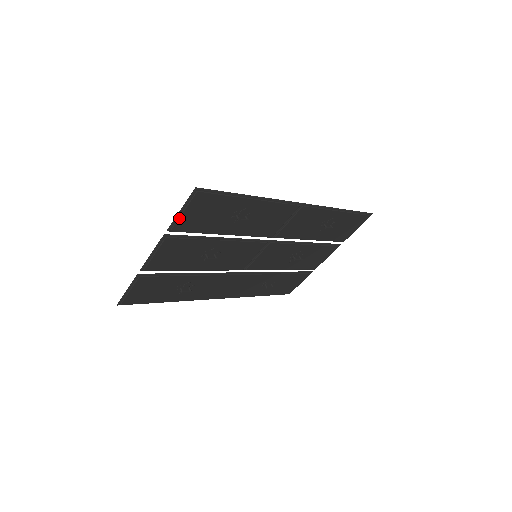
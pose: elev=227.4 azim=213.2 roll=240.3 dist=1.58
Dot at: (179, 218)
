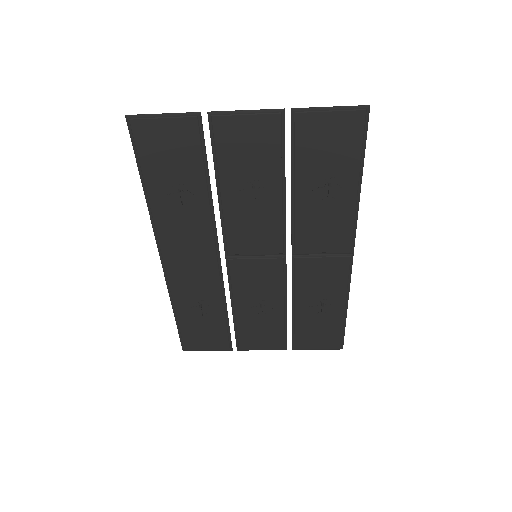
Dot at: (318, 112)
